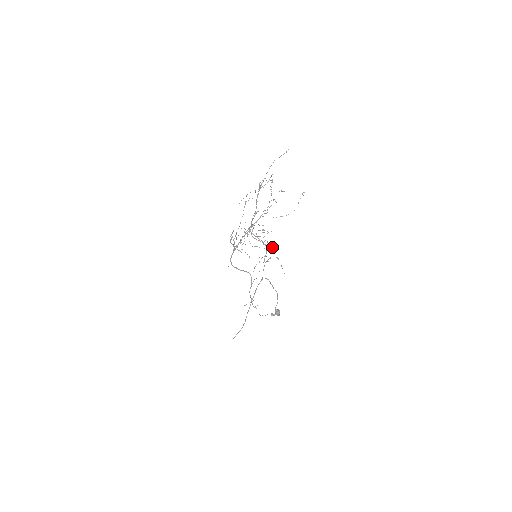
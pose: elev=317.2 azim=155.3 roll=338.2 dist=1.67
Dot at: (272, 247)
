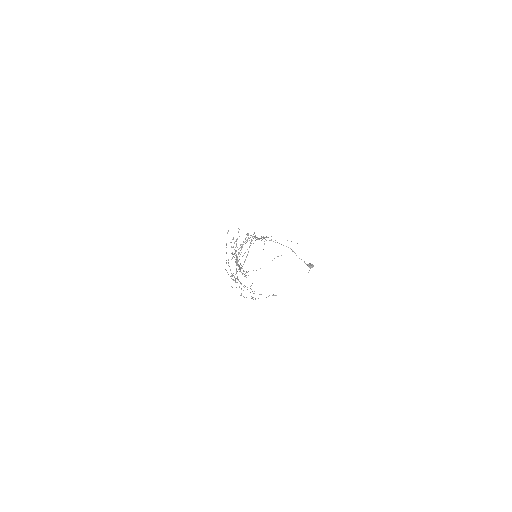
Dot at: (255, 238)
